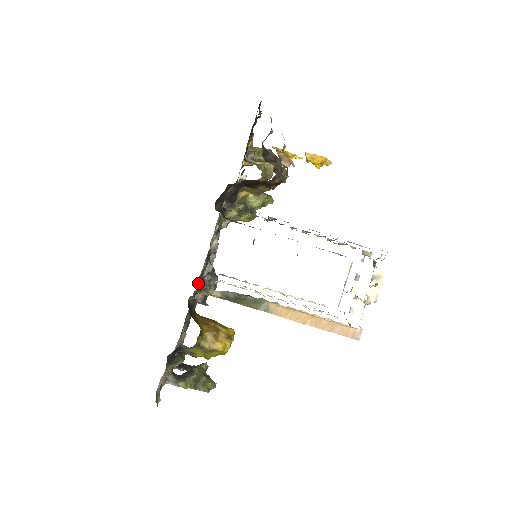
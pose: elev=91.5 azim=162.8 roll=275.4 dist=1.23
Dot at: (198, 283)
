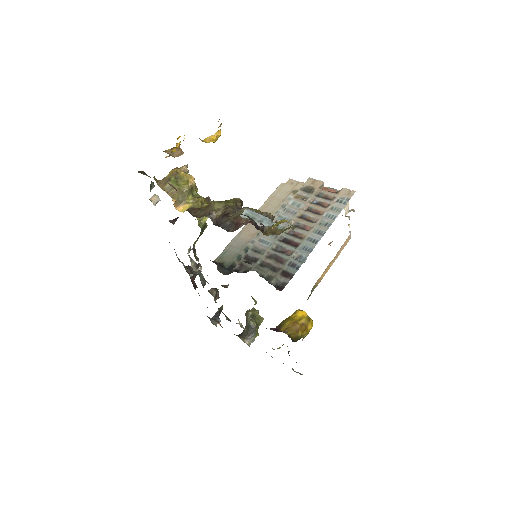
Dot at: occluded
